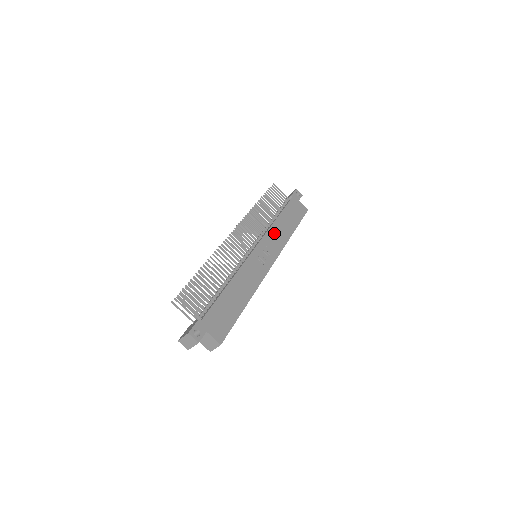
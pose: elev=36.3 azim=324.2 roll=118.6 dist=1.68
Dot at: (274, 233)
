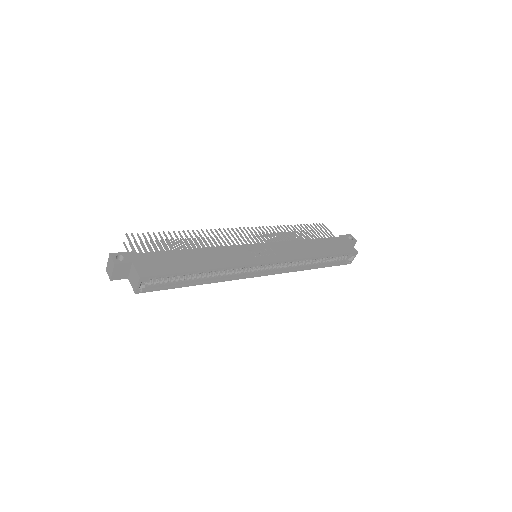
Dot at: (291, 246)
